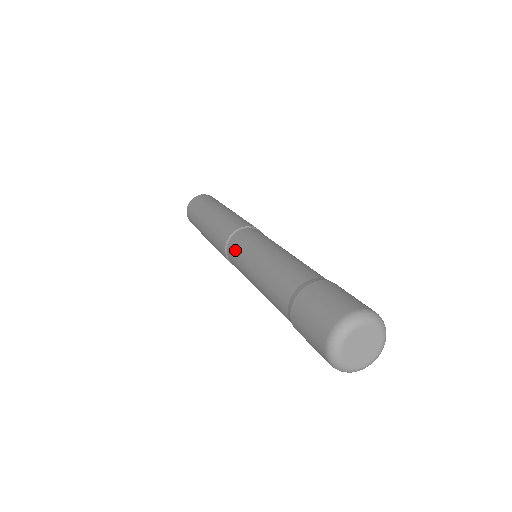
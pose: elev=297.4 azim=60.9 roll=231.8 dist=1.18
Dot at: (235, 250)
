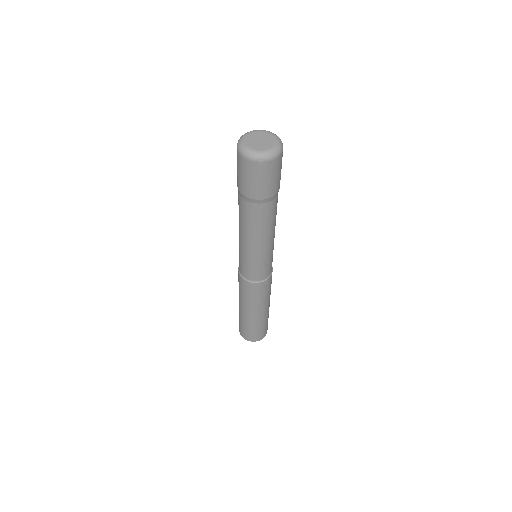
Dot at: occluded
